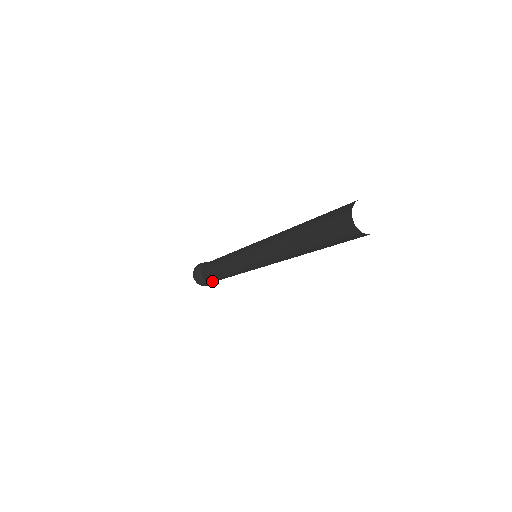
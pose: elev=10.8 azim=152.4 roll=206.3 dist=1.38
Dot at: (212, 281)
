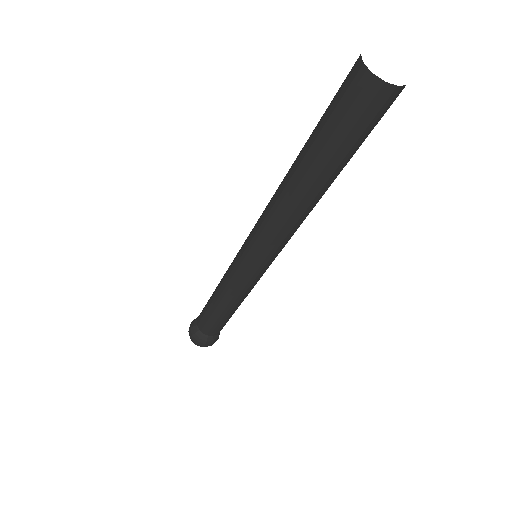
Dot at: (201, 324)
